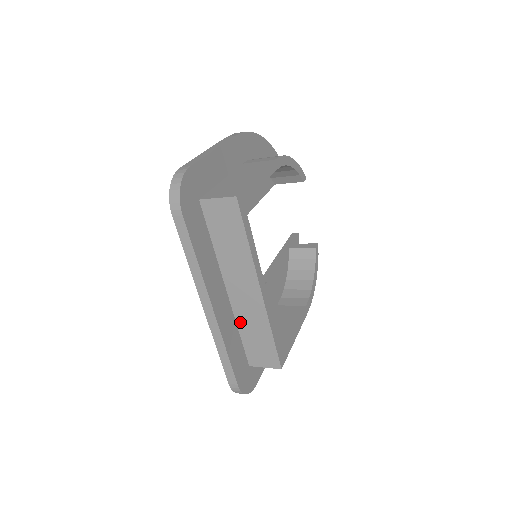
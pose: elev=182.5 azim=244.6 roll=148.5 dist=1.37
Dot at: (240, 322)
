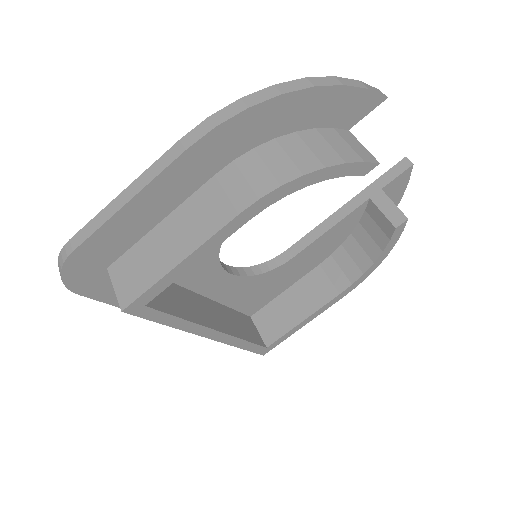
Dot at: occluded
